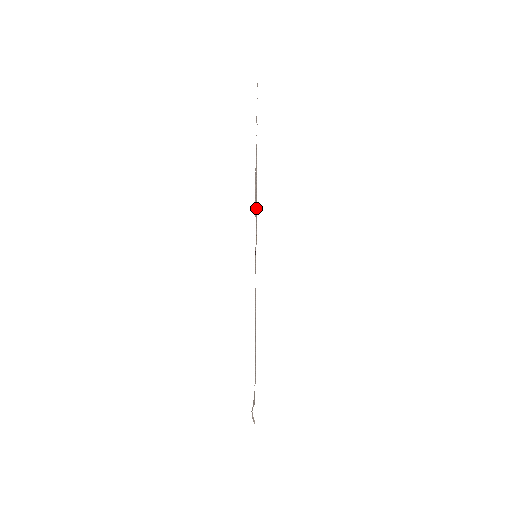
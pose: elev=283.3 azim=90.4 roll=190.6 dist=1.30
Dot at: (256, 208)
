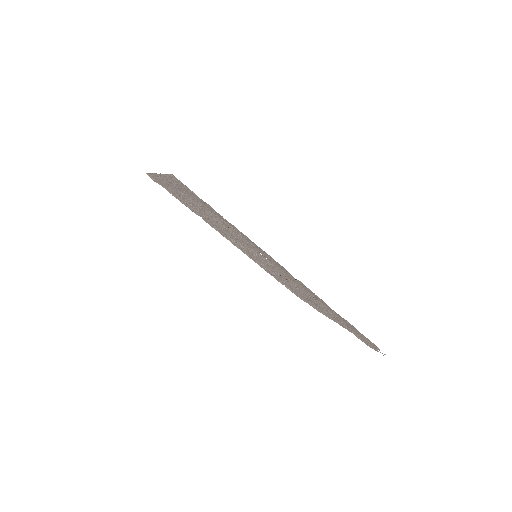
Dot at: occluded
